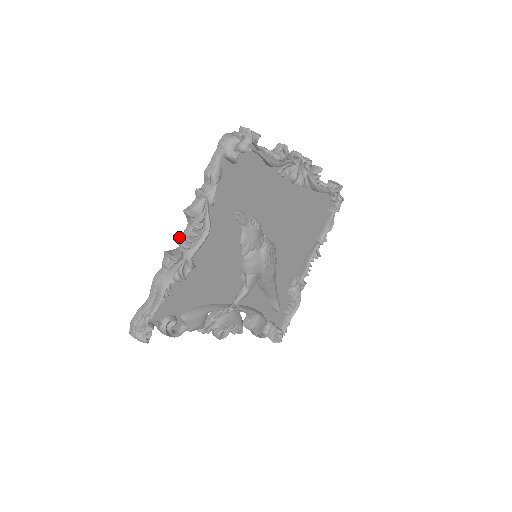
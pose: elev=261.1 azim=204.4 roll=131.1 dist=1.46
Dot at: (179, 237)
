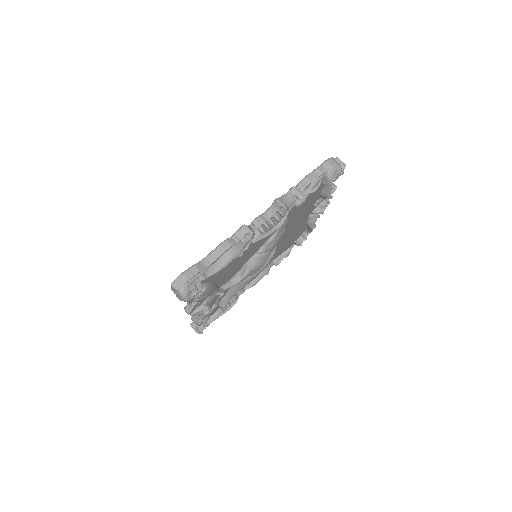
Dot at: (257, 218)
